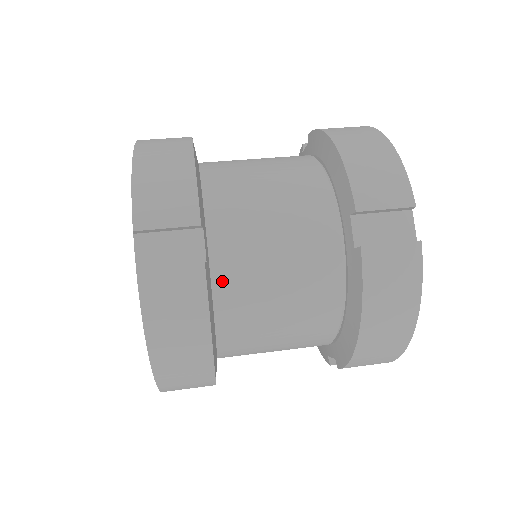
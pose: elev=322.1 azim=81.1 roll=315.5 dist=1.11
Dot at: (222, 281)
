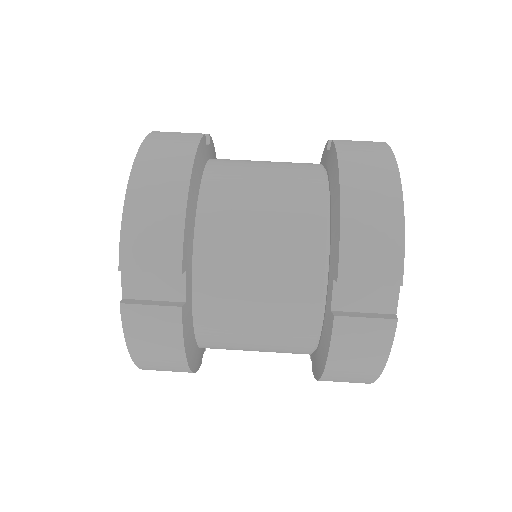
Dot at: (203, 311)
